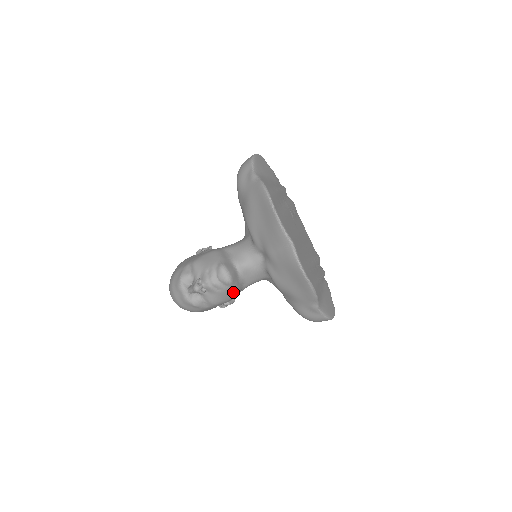
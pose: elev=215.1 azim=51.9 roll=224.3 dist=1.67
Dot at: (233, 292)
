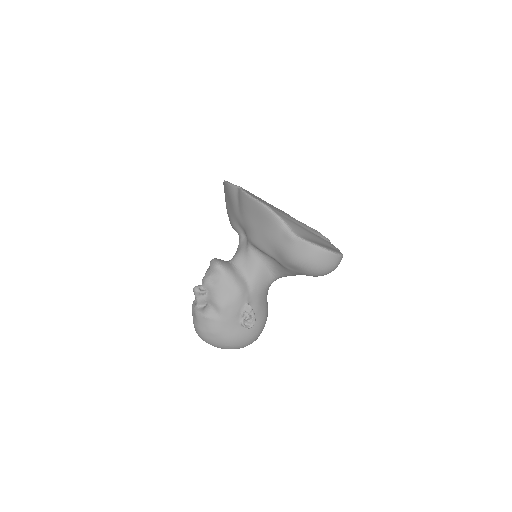
Dot at: (232, 283)
